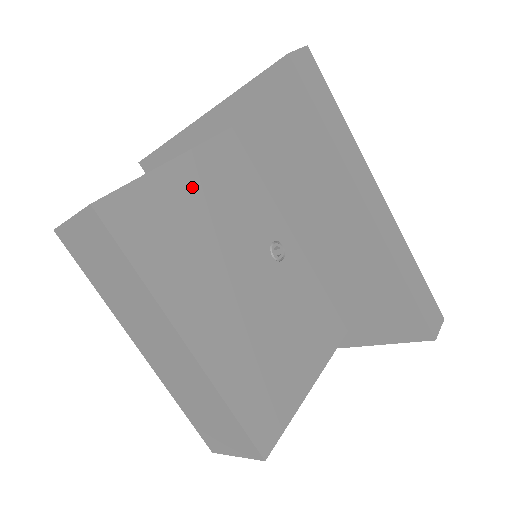
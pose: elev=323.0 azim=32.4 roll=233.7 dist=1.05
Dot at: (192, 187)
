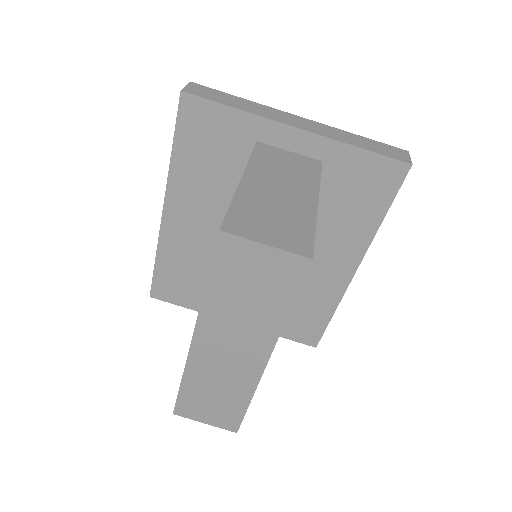
Dot at: occluded
